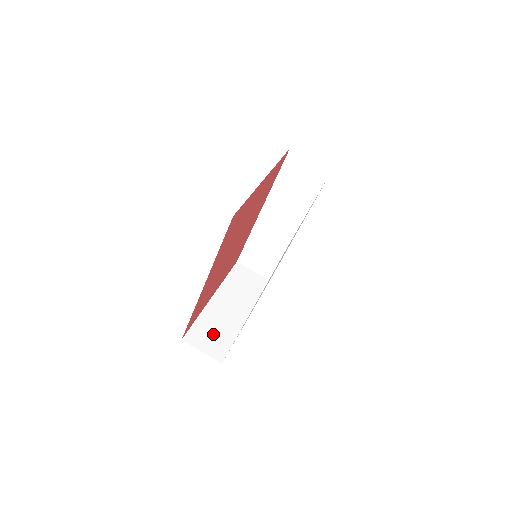
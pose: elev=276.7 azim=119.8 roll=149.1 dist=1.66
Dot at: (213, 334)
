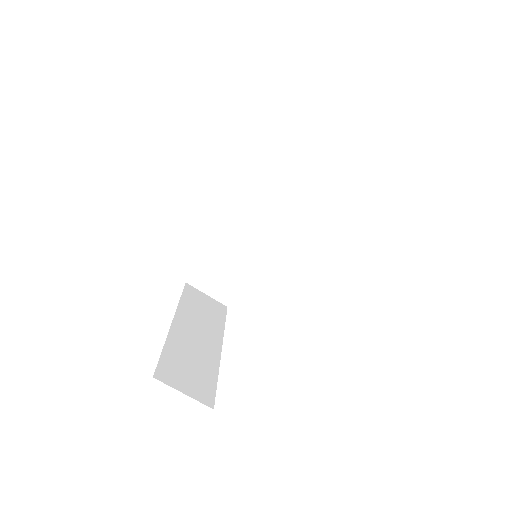
Dot at: (190, 369)
